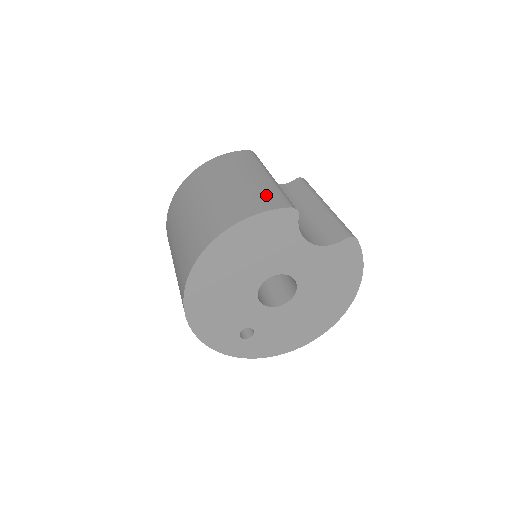
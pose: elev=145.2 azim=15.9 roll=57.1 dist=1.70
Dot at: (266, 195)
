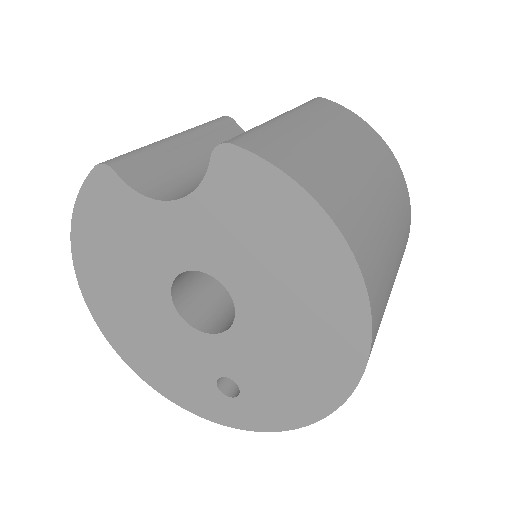
Dot at: occluded
